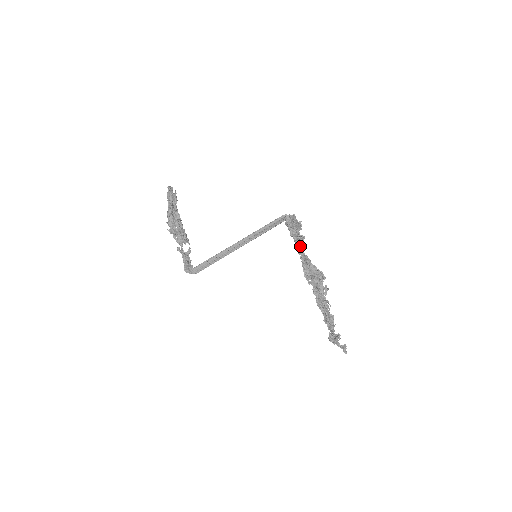
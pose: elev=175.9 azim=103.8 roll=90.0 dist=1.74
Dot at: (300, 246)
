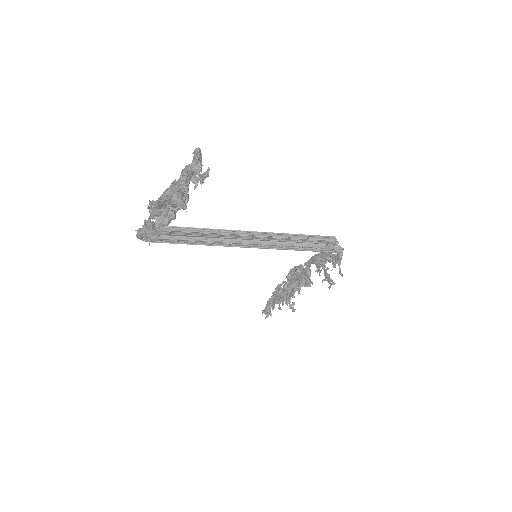
Dot at: (317, 271)
